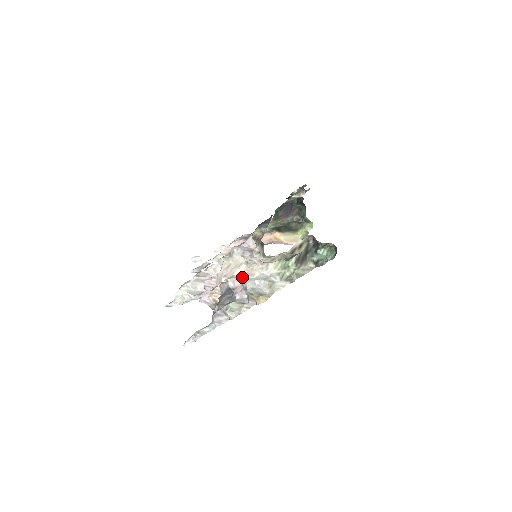
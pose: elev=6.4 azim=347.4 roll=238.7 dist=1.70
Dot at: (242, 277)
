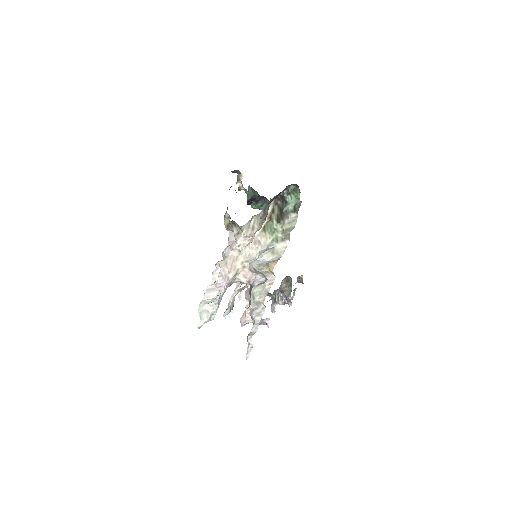
Dot at: (246, 266)
